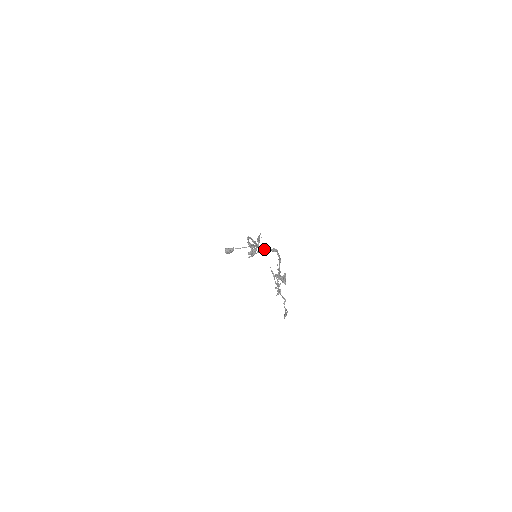
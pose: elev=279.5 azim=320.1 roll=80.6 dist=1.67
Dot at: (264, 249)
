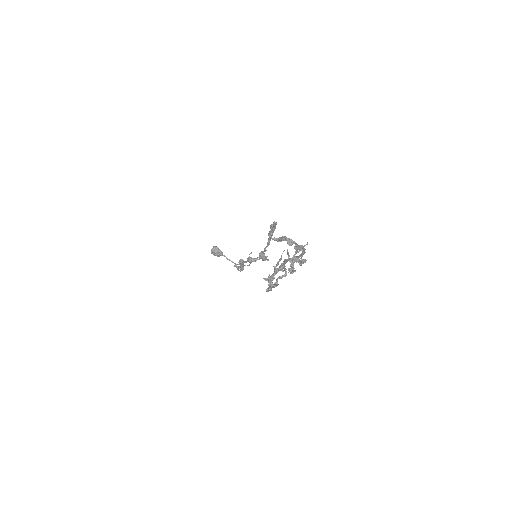
Dot at: (289, 238)
